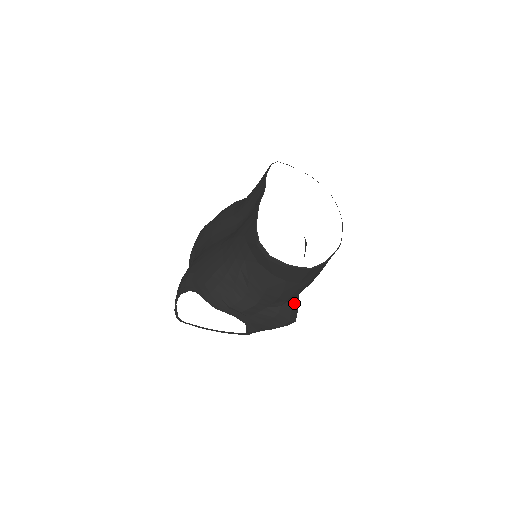
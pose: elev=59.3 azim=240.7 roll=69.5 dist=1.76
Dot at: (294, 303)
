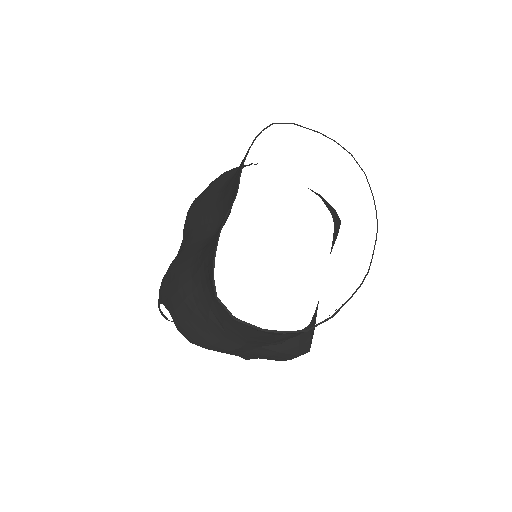
Dot at: (303, 335)
